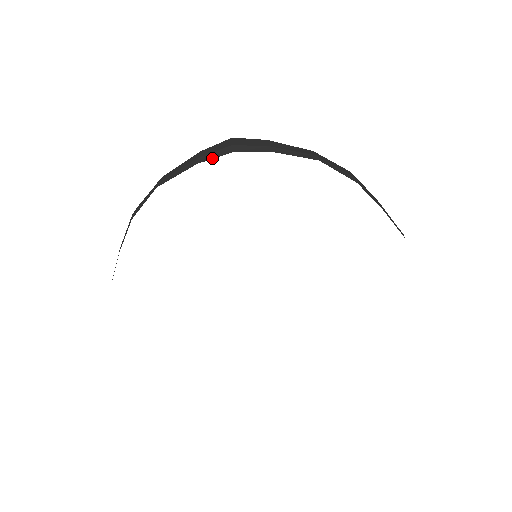
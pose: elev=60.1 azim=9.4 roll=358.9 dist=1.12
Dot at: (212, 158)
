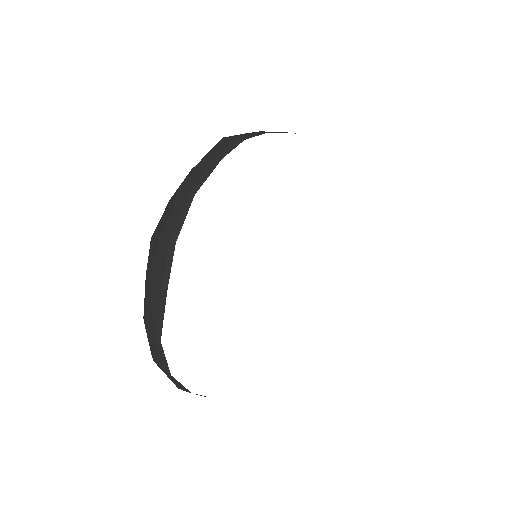
Dot at: (231, 150)
